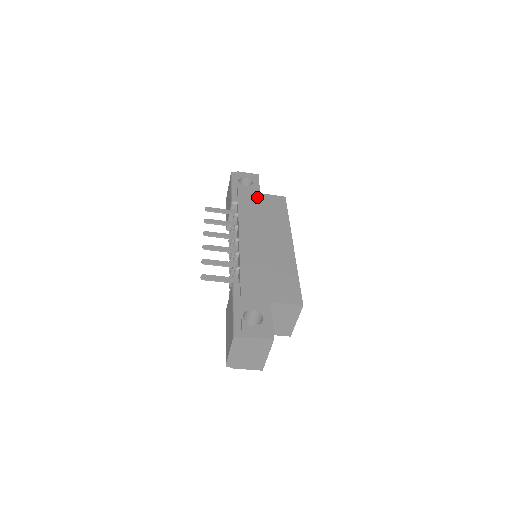
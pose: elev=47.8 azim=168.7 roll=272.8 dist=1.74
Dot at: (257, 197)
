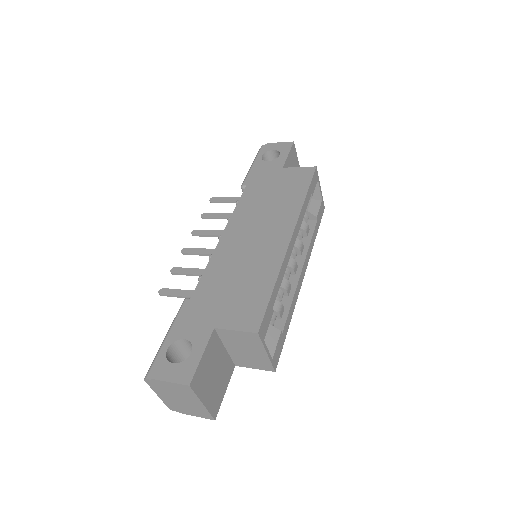
Dot at: (275, 174)
